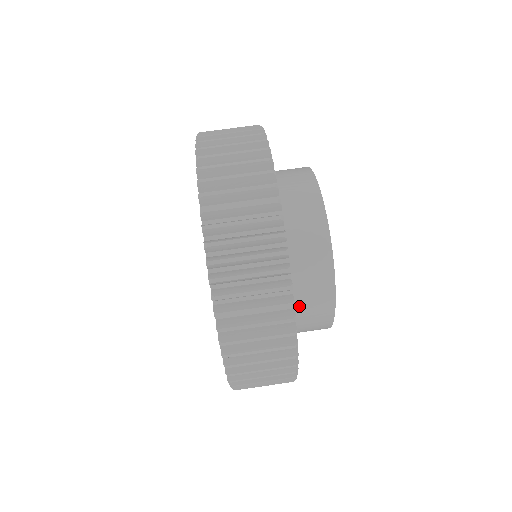
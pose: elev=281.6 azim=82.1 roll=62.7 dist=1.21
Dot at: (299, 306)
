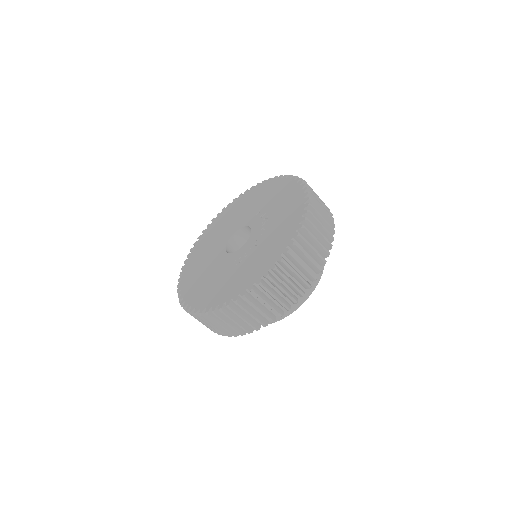
Dot at: occluded
